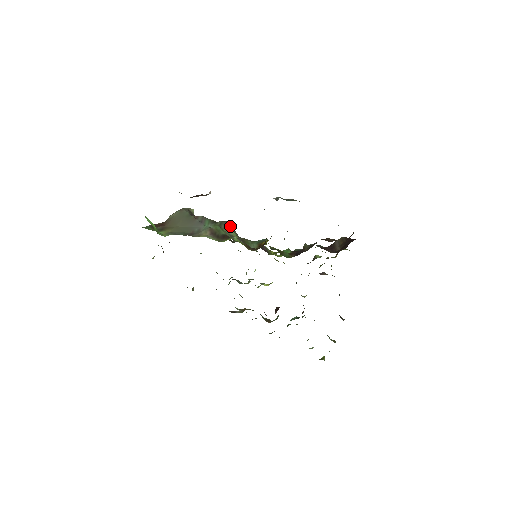
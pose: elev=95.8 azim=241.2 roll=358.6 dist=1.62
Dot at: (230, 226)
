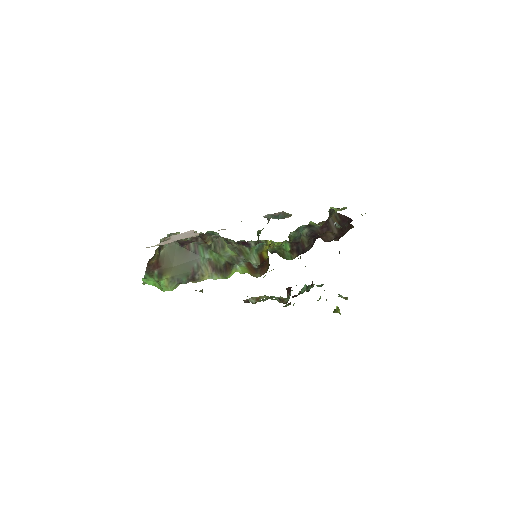
Dot at: (224, 244)
